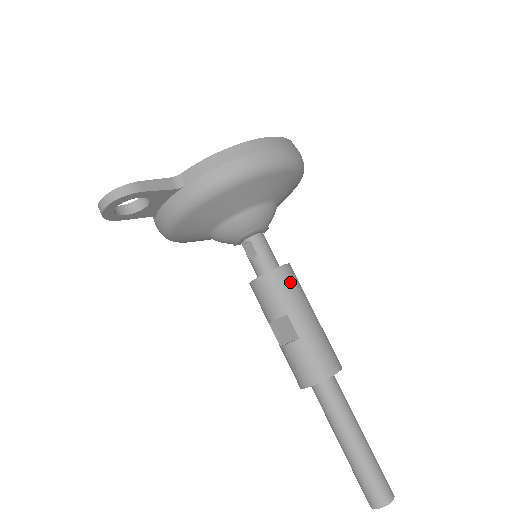
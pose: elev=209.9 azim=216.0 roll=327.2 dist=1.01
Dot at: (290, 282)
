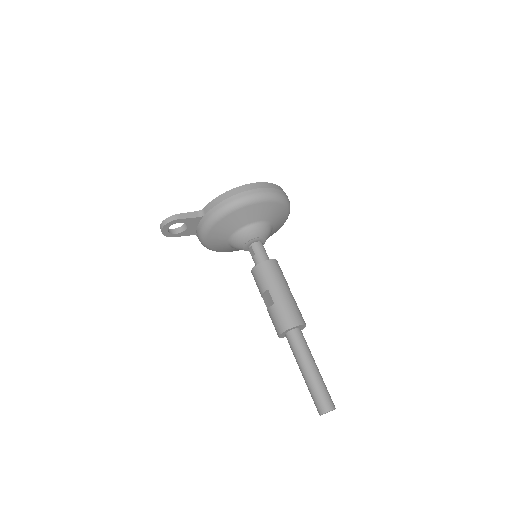
Dot at: (272, 270)
